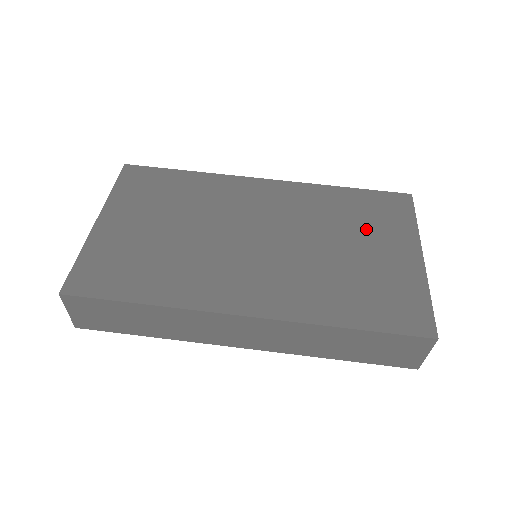
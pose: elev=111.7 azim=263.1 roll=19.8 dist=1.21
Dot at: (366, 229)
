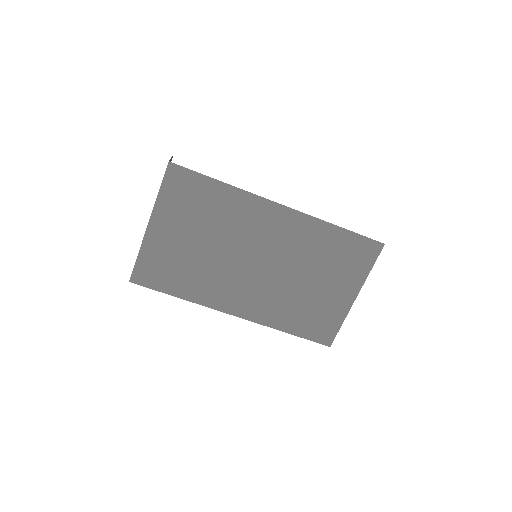
Dot at: (333, 270)
